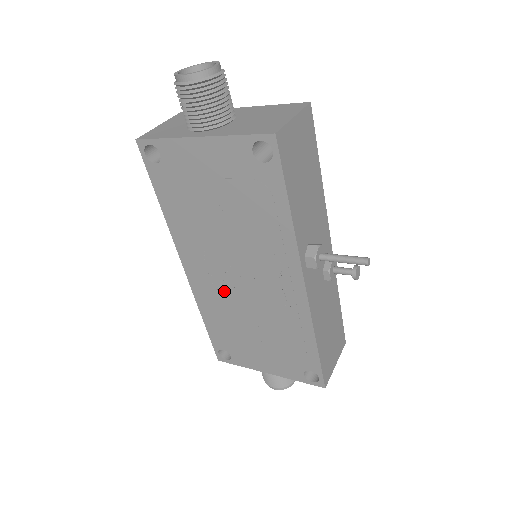
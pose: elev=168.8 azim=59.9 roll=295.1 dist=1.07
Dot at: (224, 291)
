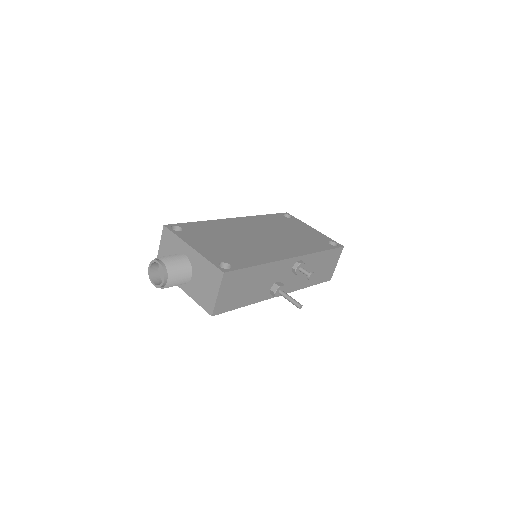
Dot at: occluded
